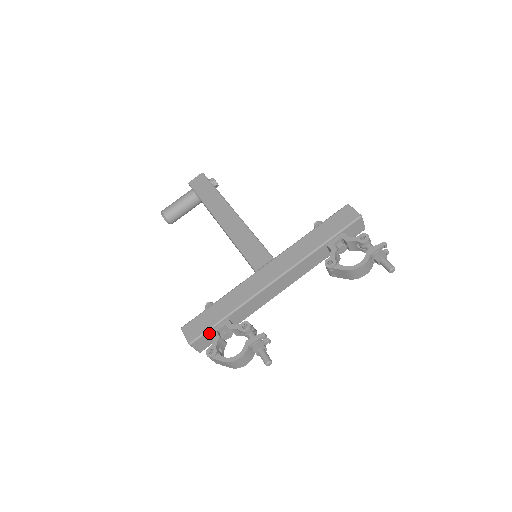
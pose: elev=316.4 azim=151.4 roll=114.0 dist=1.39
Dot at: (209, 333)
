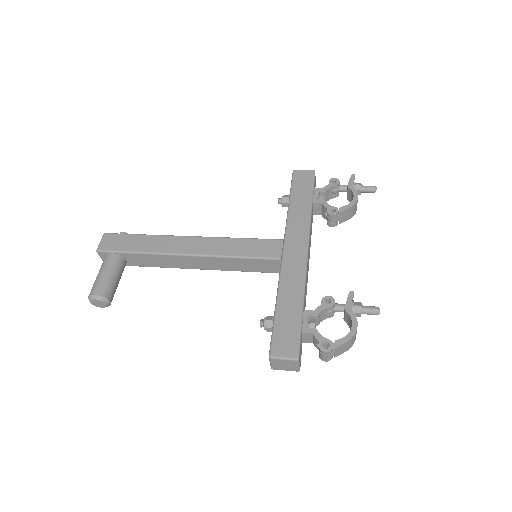
Dot at: (301, 337)
